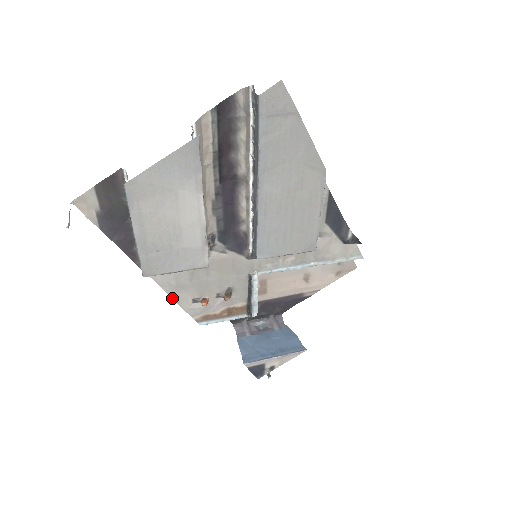
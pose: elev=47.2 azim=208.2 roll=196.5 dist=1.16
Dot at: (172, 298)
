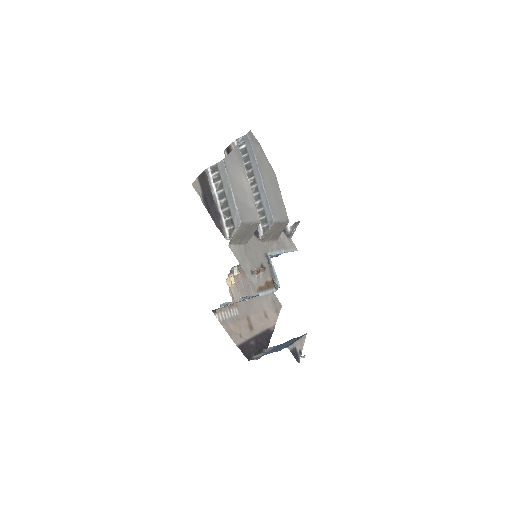
Dot at: occluded
